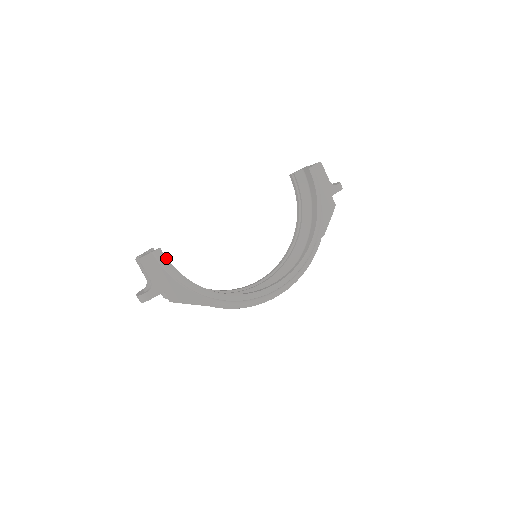
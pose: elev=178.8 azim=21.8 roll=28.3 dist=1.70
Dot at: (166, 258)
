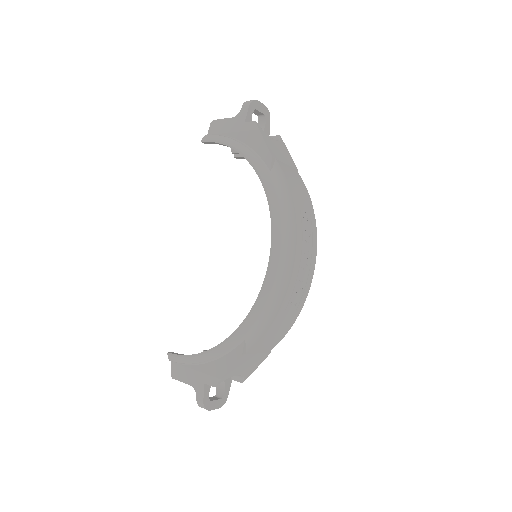
Dot at: (177, 355)
